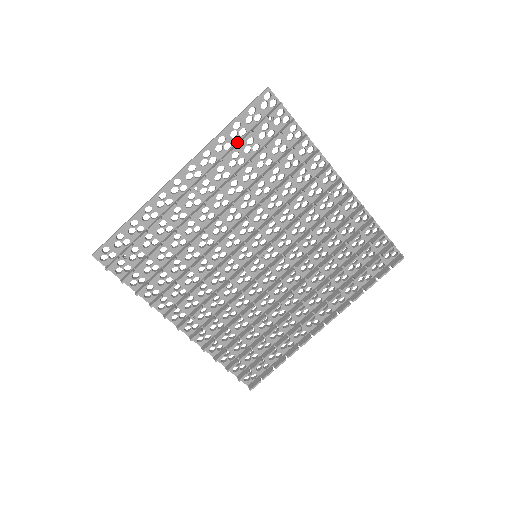
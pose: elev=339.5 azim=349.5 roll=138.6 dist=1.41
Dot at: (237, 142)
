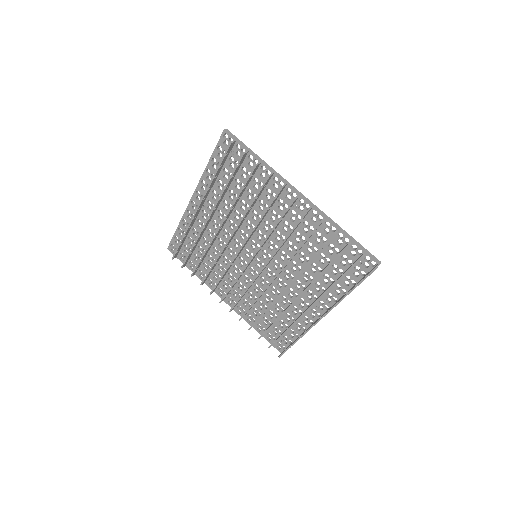
Dot at: (217, 173)
